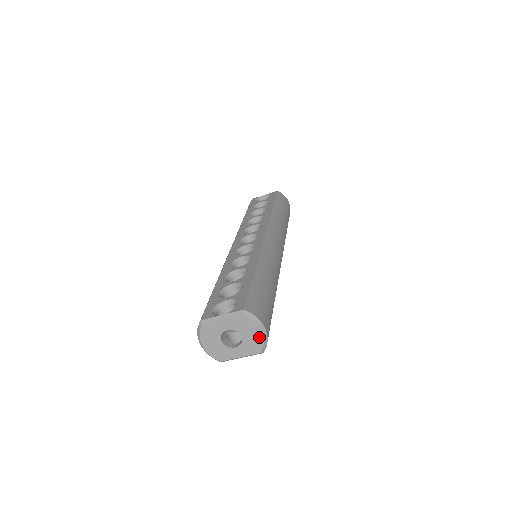
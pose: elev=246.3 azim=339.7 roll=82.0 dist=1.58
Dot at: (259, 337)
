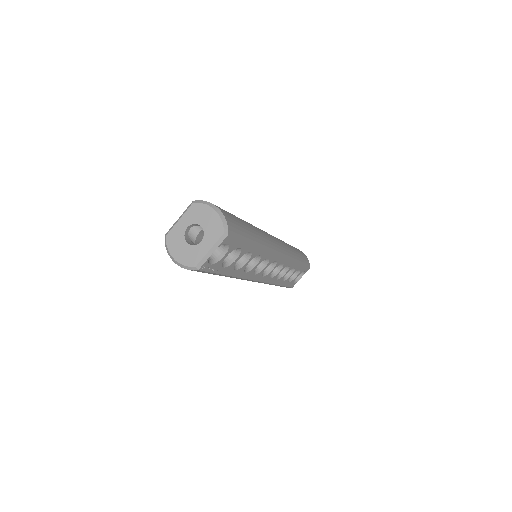
Dot at: (215, 217)
